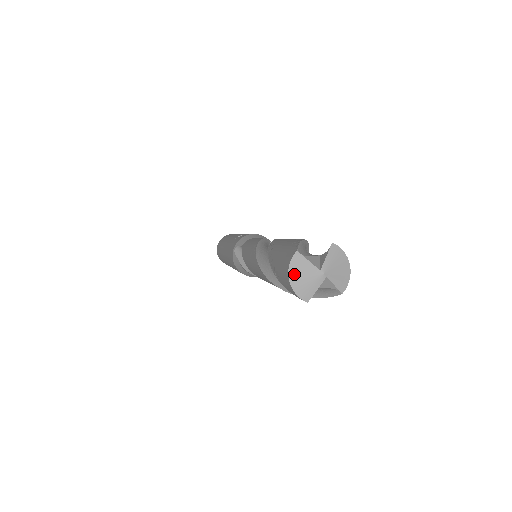
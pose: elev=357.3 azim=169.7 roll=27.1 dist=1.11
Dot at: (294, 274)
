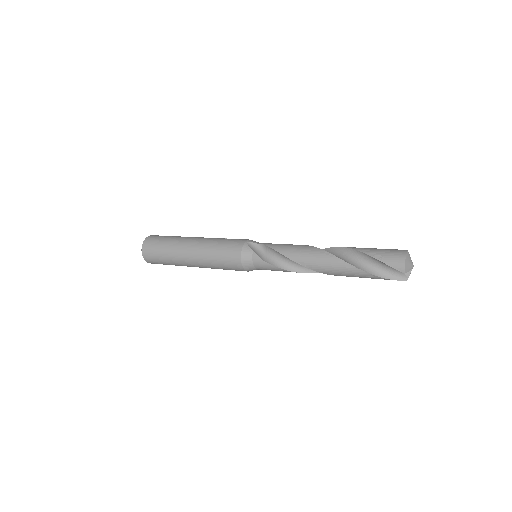
Dot at: (407, 258)
